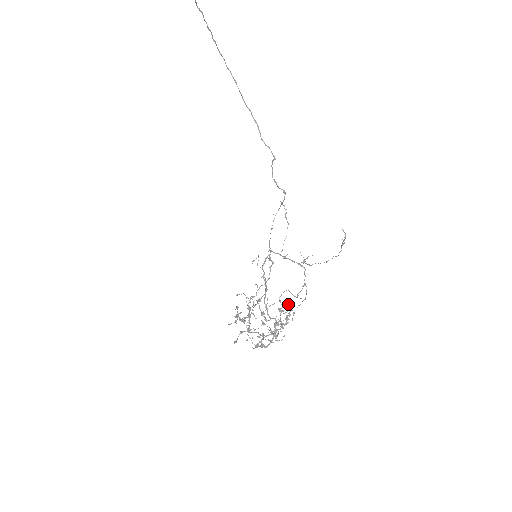
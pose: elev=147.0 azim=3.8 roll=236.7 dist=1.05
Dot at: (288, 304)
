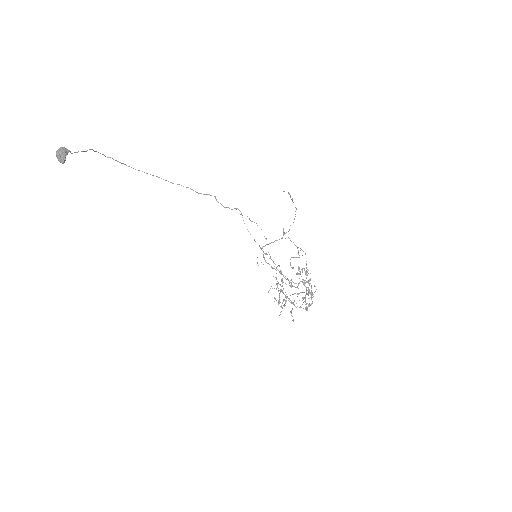
Dot at: occluded
